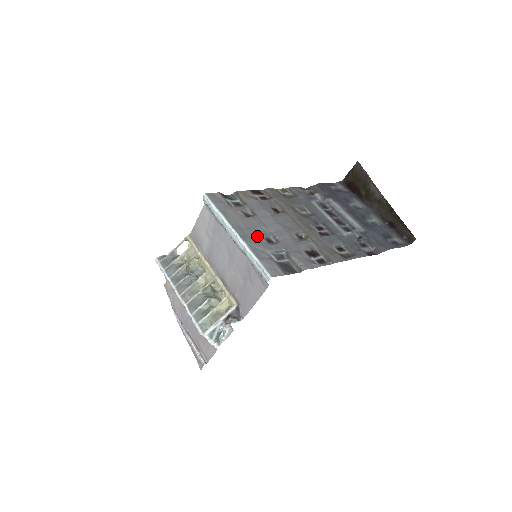
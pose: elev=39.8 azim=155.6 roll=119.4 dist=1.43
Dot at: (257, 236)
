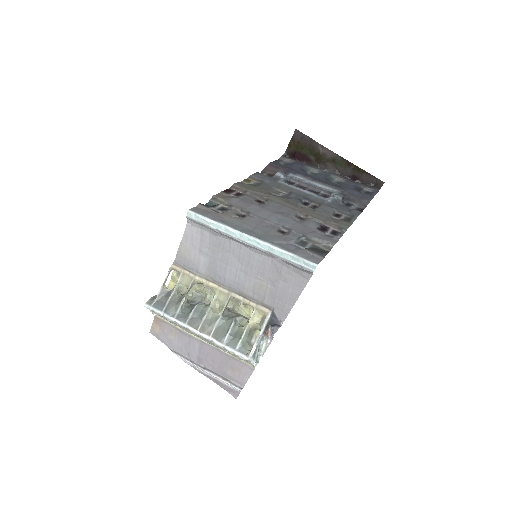
Dot at: (270, 232)
